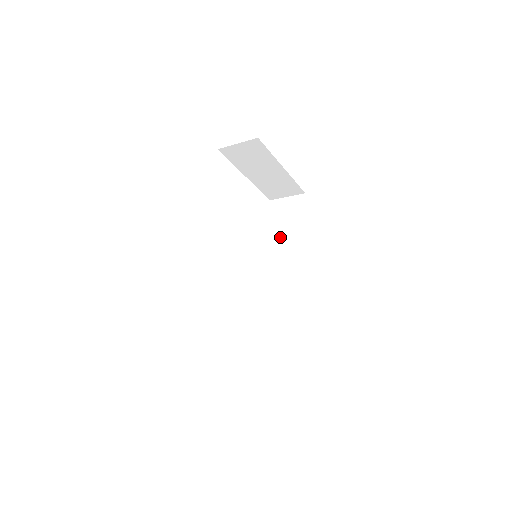
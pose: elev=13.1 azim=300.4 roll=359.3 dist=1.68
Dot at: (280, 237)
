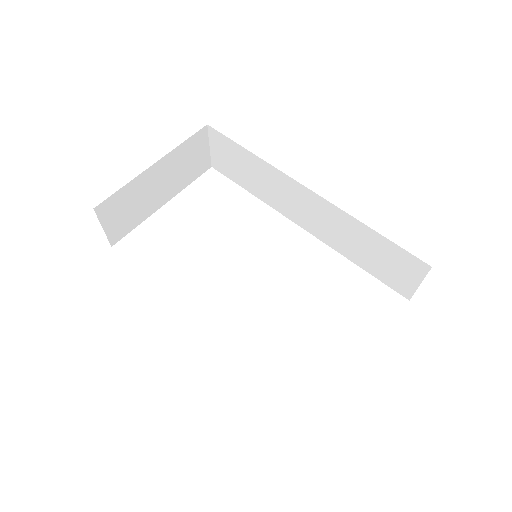
Dot at: (257, 183)
